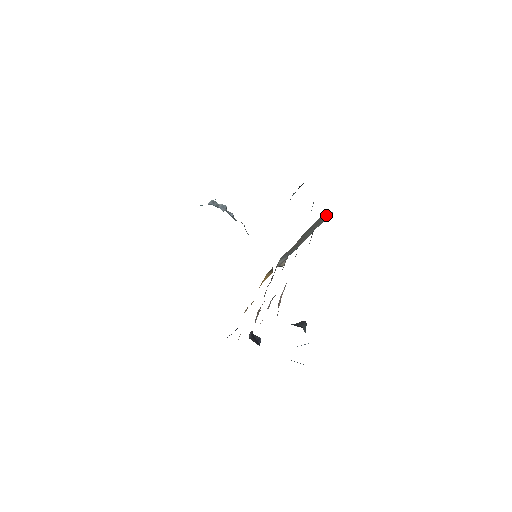
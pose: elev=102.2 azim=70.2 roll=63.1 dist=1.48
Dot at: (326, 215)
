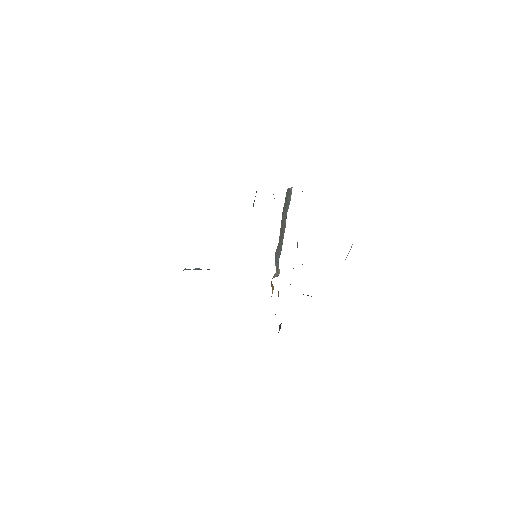
Dot at: (289, 190)
